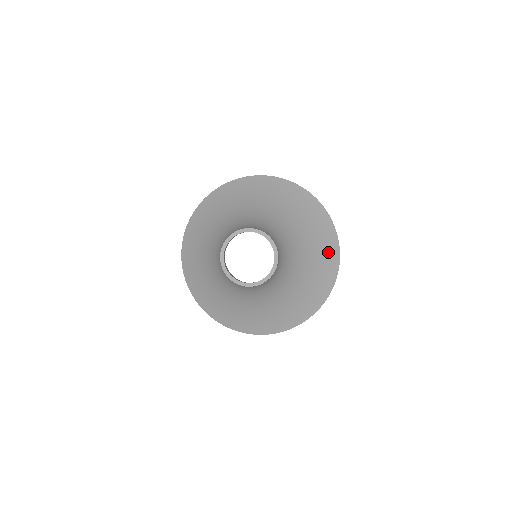
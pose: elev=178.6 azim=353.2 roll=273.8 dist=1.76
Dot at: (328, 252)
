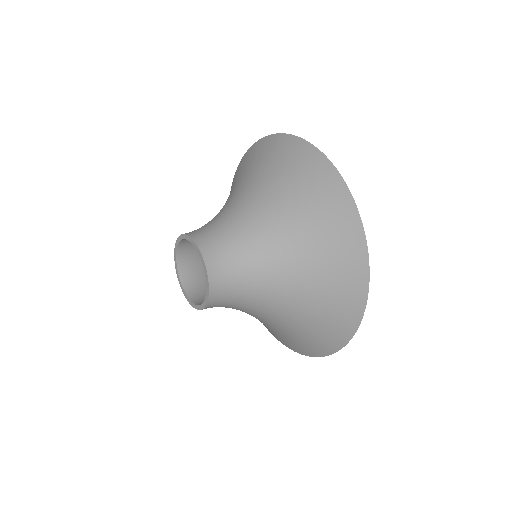
Dot at: (344, 285)
